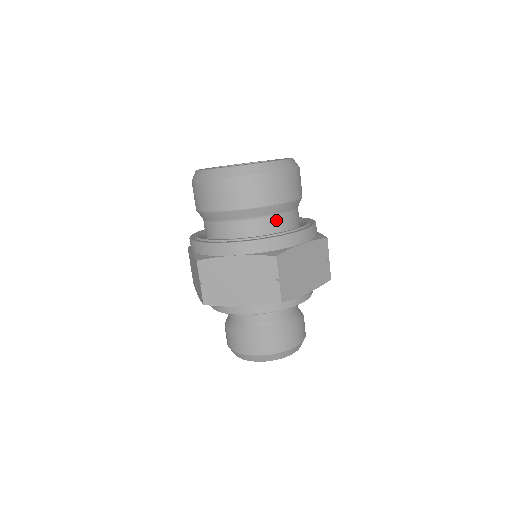
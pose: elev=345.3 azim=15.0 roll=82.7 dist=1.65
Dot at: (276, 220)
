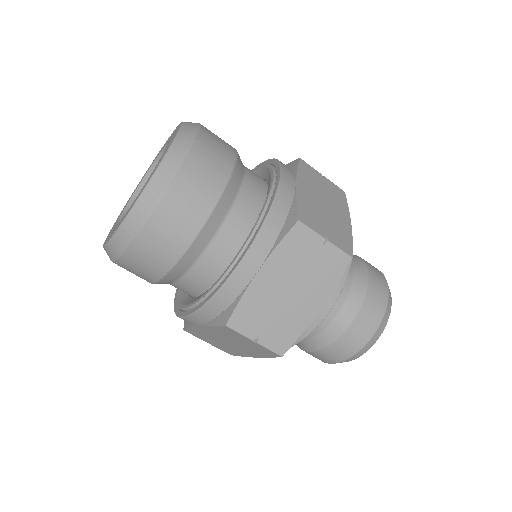
Dot at: (246, 193)
